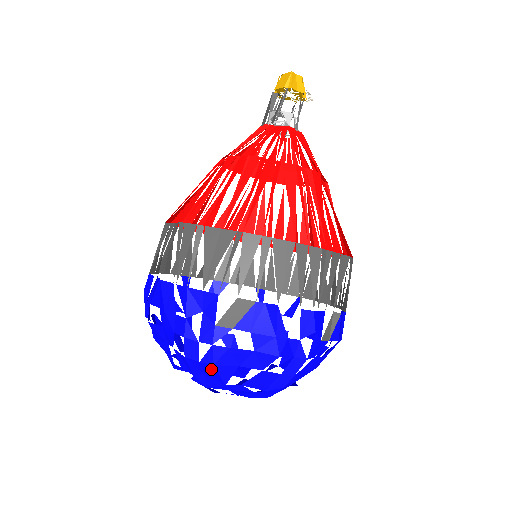
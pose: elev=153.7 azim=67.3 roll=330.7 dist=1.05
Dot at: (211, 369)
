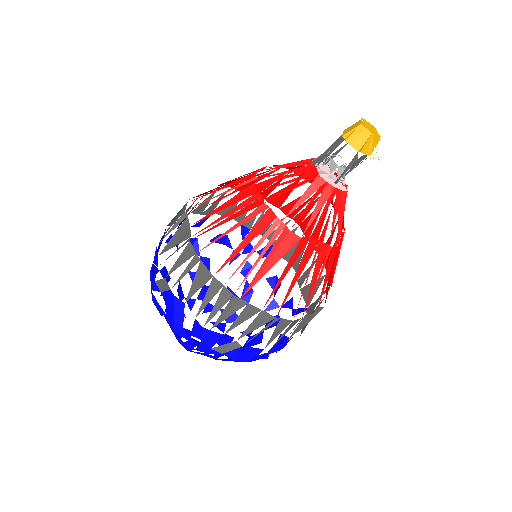
Dot at: occluded
